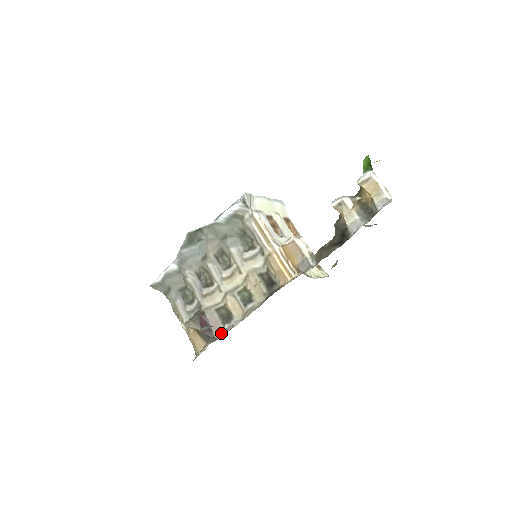
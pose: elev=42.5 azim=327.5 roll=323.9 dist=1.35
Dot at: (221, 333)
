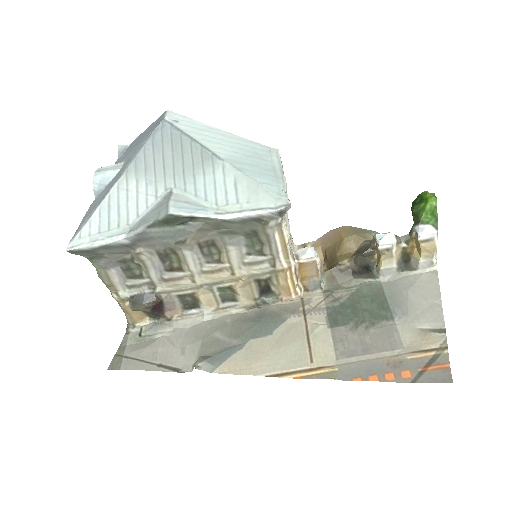
Dot at: (176, 314)
